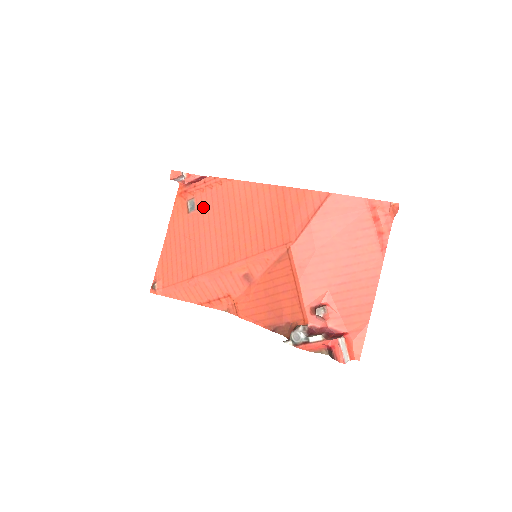
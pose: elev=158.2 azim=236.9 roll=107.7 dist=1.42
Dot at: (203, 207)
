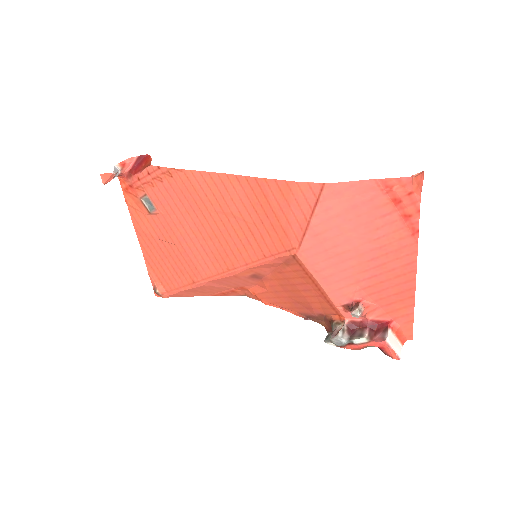
Dot at: (164, 206)
